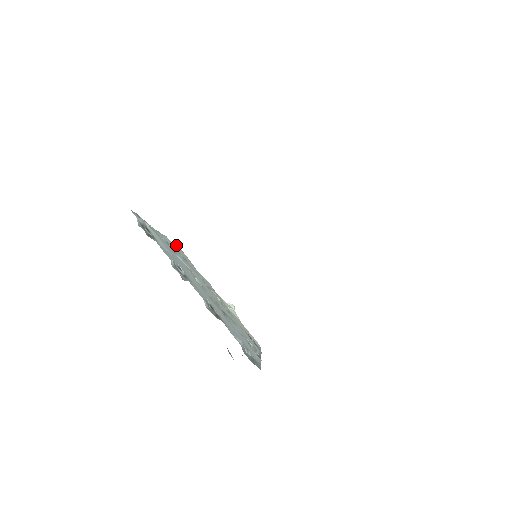
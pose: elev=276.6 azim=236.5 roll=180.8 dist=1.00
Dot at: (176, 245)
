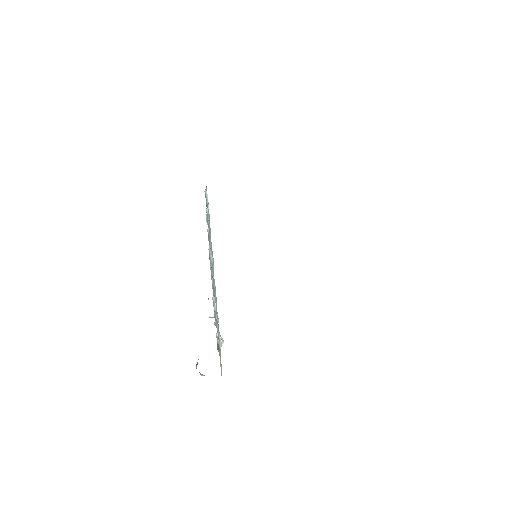
Dot at: occluded
